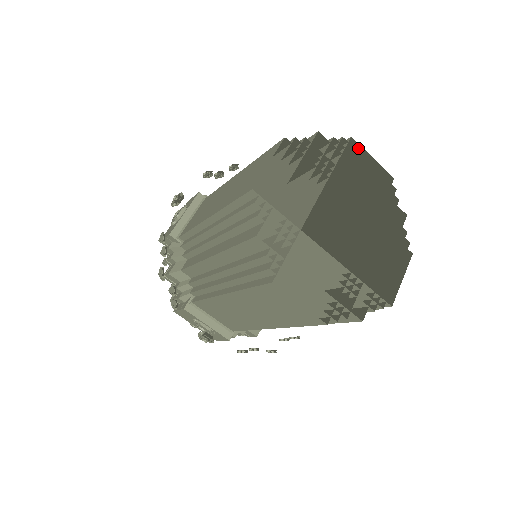
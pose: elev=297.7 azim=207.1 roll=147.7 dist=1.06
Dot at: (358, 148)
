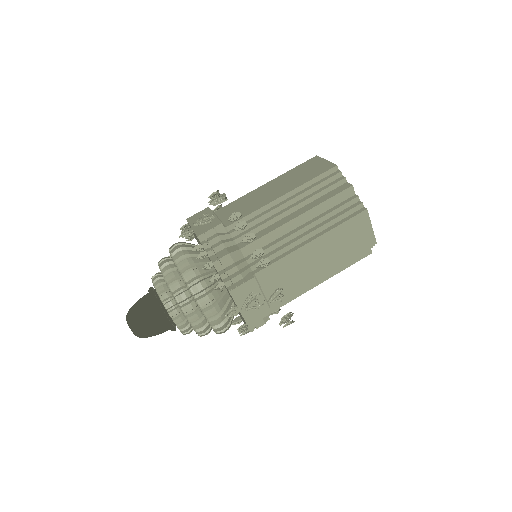
Dot at: occluded
